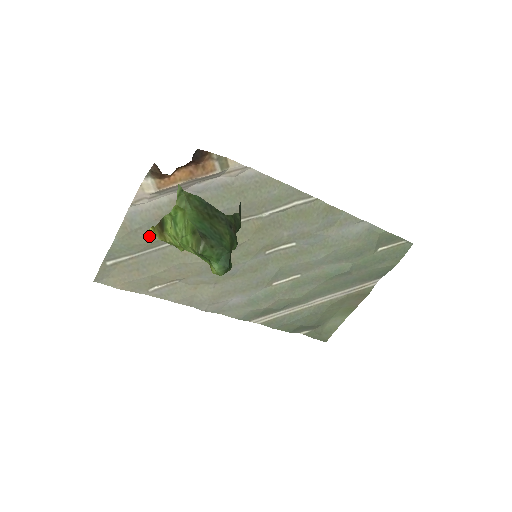
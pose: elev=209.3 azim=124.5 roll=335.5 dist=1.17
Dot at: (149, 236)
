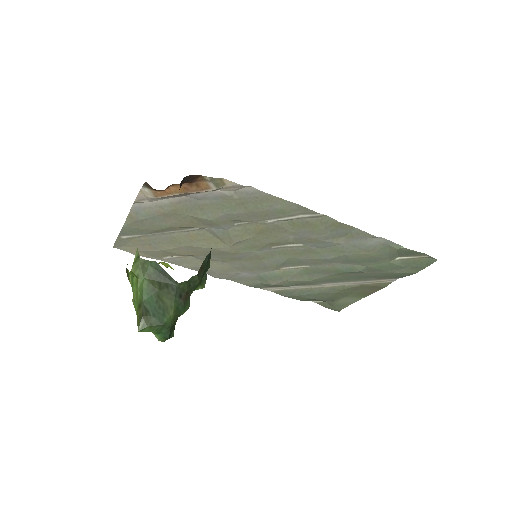
Dot at: (155, 225)
